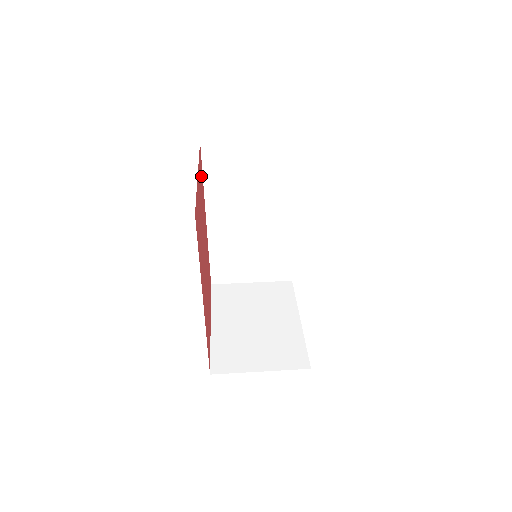
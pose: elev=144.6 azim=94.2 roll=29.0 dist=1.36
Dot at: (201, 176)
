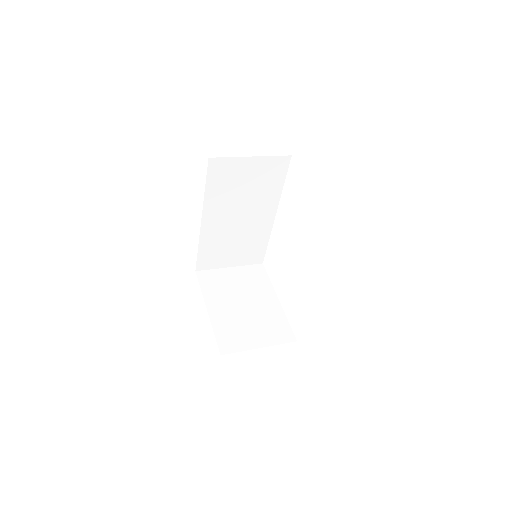
Dot at: occluded
